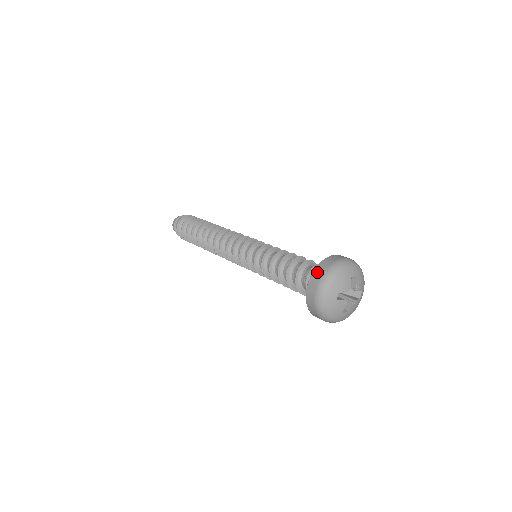
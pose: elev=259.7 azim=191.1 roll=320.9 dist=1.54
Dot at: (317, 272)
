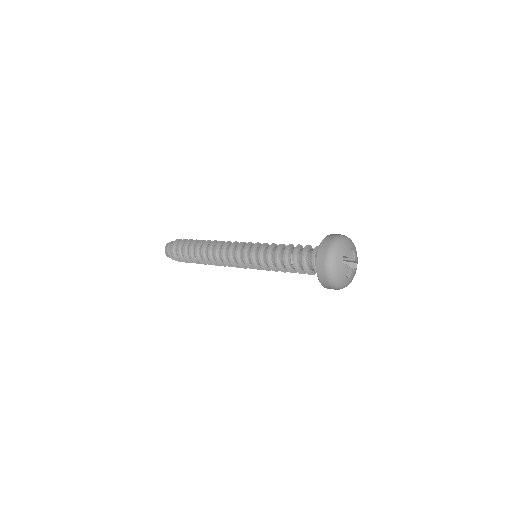
Dot at: (325, 242)
